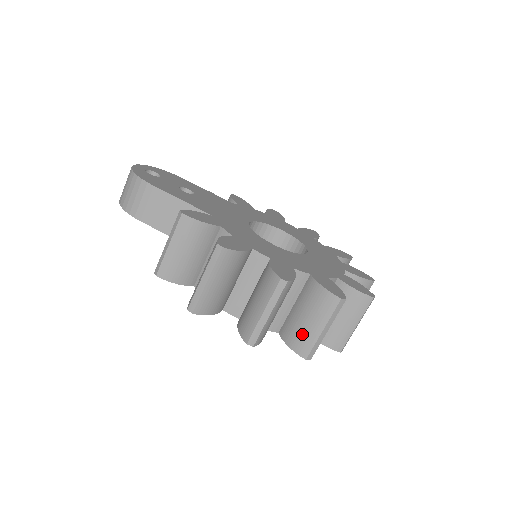
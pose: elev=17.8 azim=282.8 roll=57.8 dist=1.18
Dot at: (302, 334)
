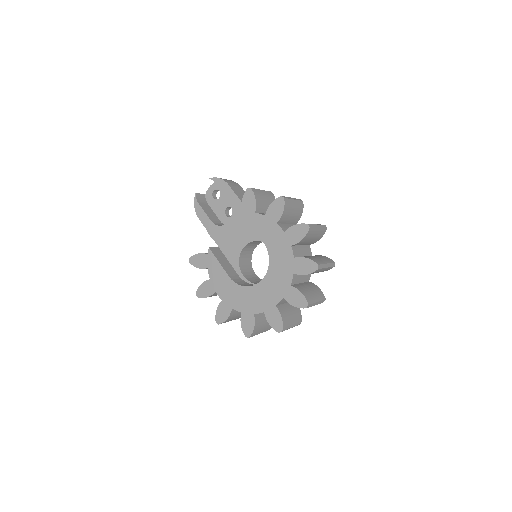
Dot at: (315, 258)
